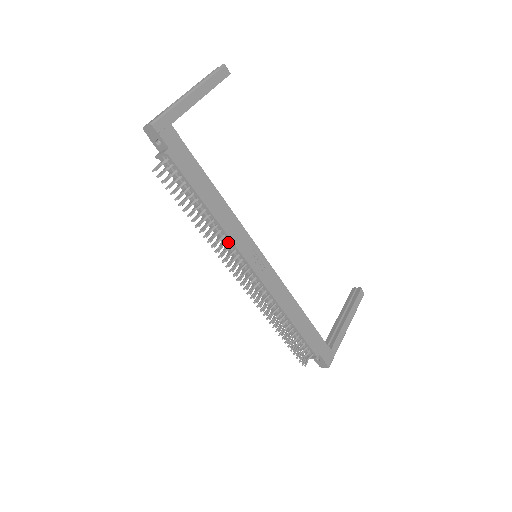
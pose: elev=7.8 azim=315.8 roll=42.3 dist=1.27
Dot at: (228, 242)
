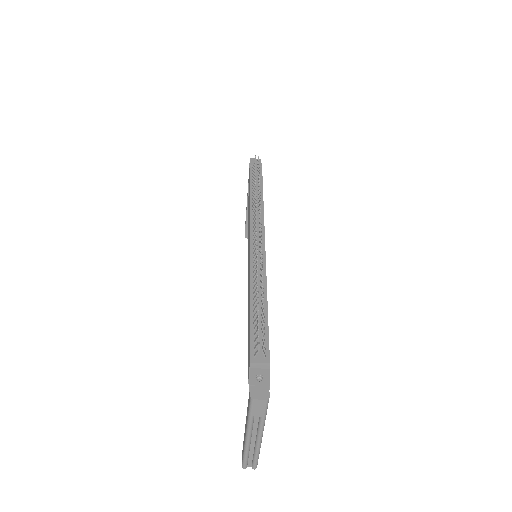
Dot at: occluded
